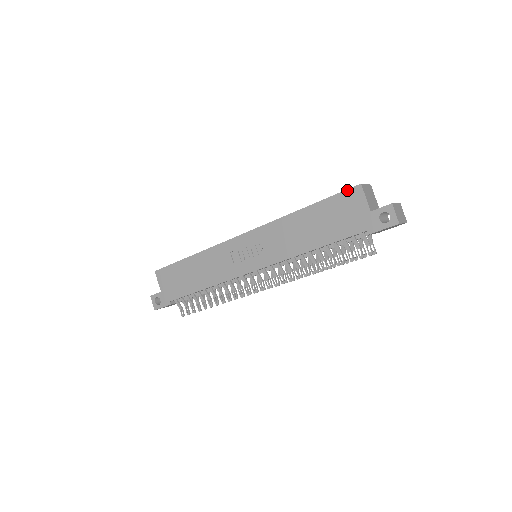
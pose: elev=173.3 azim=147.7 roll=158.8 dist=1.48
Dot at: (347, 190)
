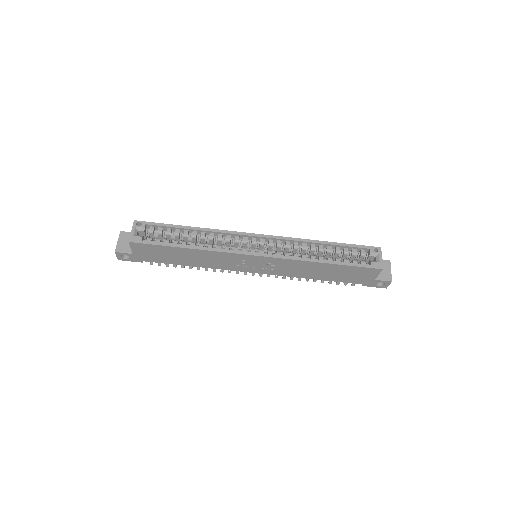
Dot at: (370, 268)
